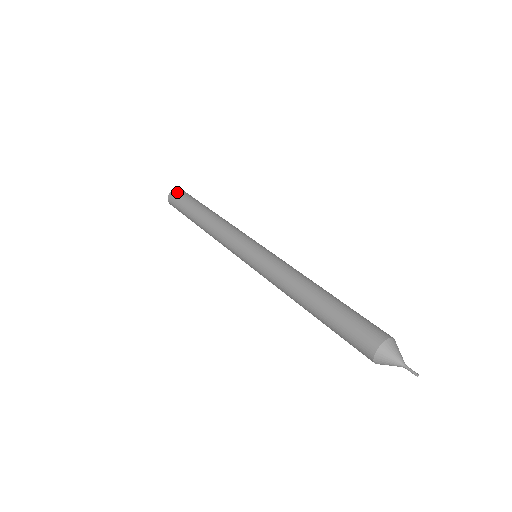
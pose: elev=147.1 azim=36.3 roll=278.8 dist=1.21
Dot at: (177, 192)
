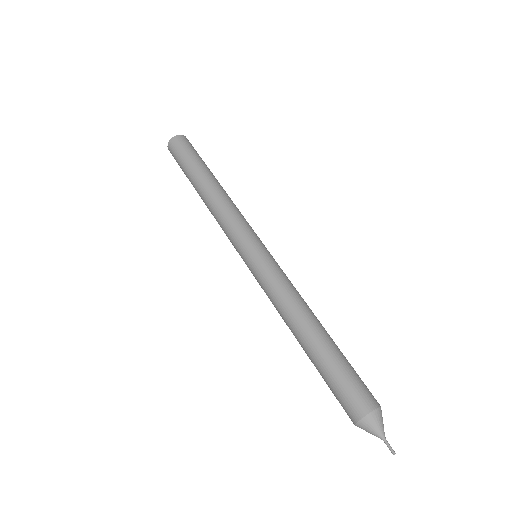
Dot at: (176, 144)
